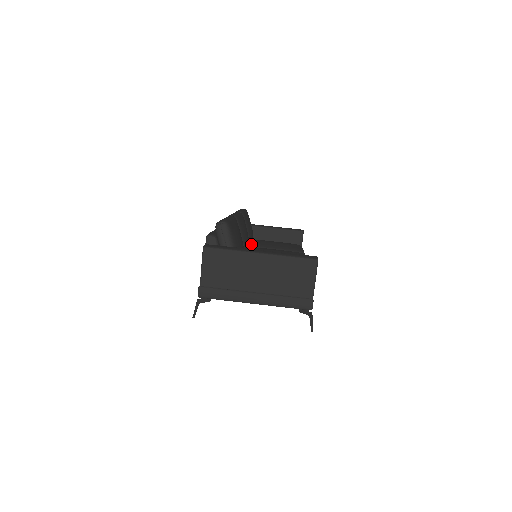
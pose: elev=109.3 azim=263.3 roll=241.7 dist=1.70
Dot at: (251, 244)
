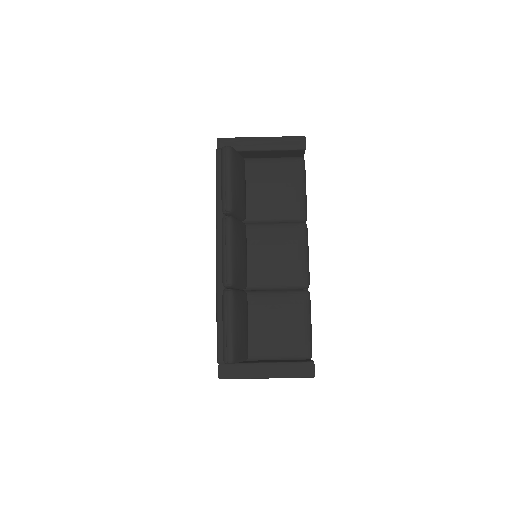
Dot at: (246, 211)
